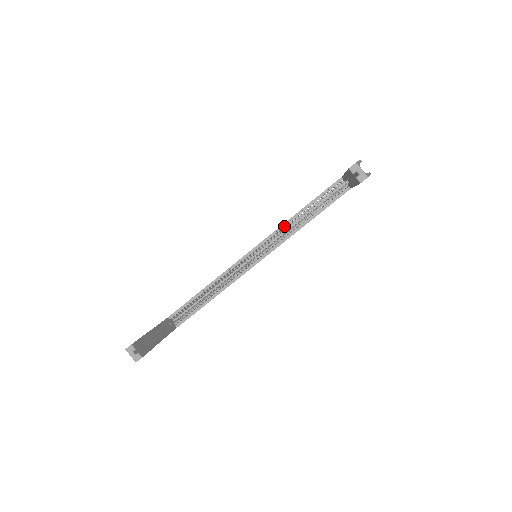
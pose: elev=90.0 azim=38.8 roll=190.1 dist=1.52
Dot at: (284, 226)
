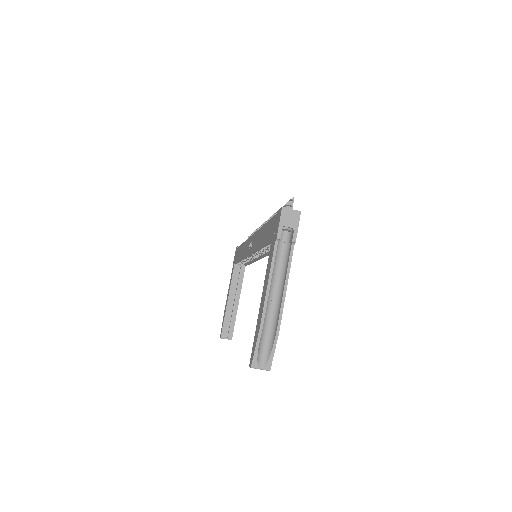
Dot at: occluded
